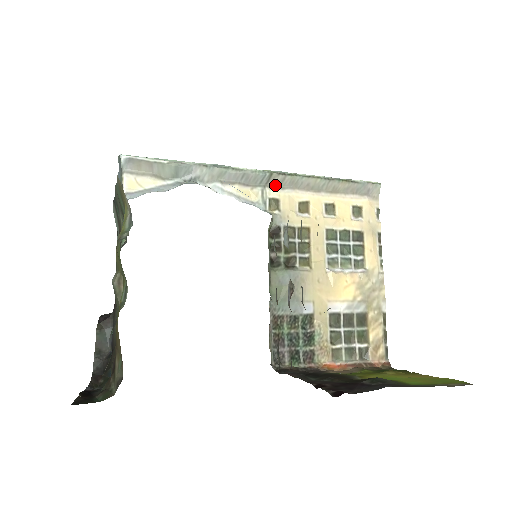
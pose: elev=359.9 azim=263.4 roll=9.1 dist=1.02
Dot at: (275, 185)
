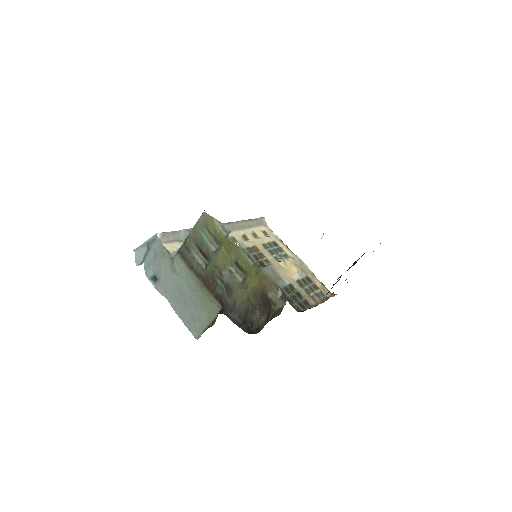
Dot at: occluded
